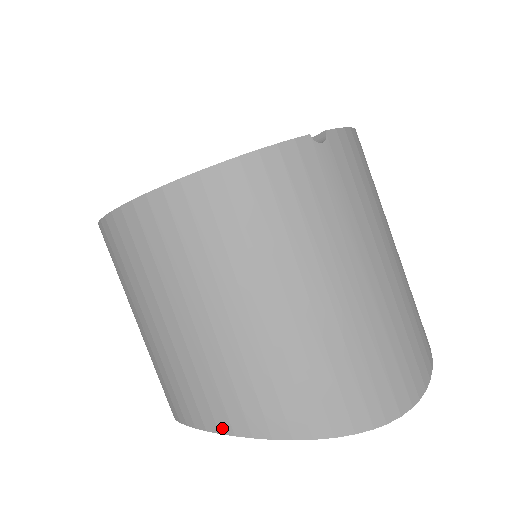
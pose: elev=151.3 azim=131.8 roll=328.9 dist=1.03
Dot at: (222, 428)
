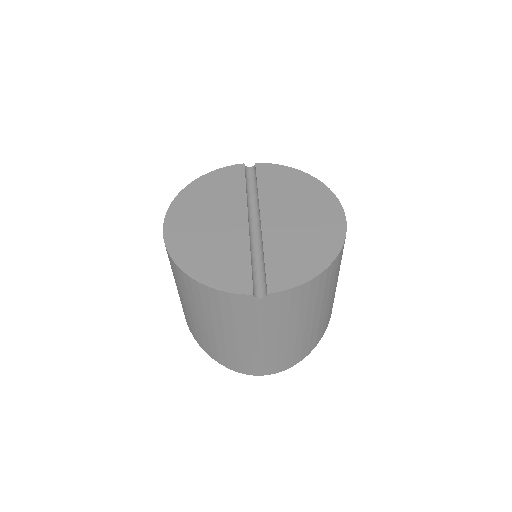
Dot at: (187, 324)
